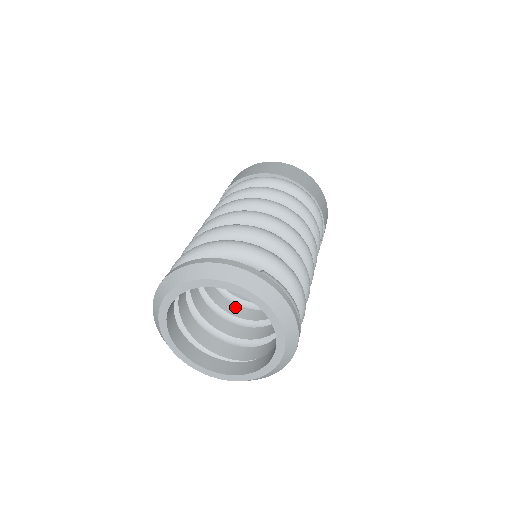
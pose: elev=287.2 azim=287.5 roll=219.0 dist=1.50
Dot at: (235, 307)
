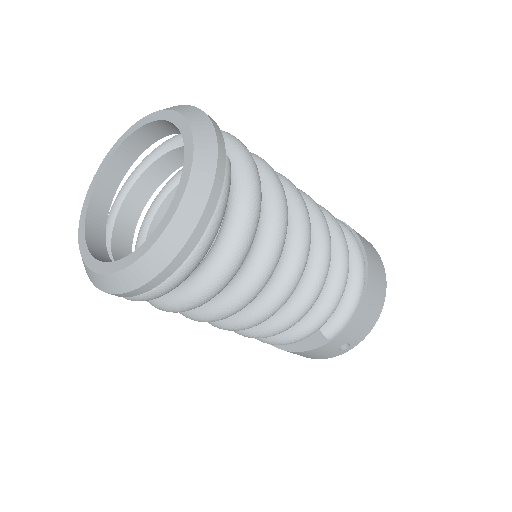
Dot at: occluded
